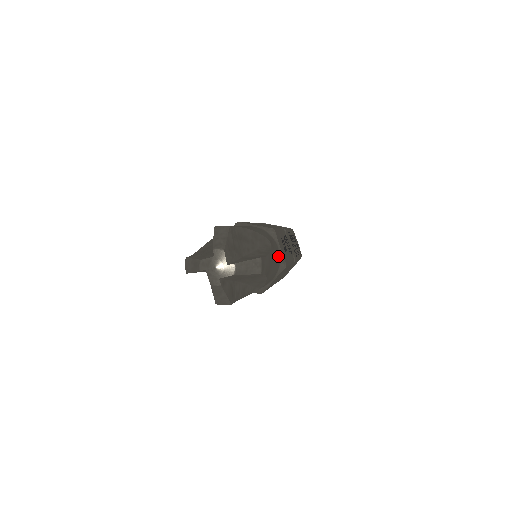
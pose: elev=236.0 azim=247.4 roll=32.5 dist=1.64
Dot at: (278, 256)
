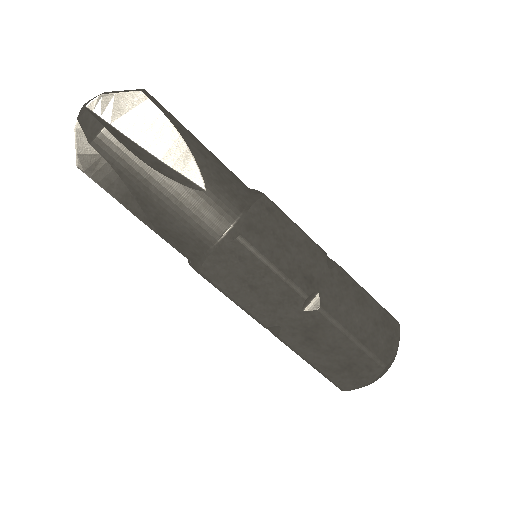
Dot at: (242, 183)
